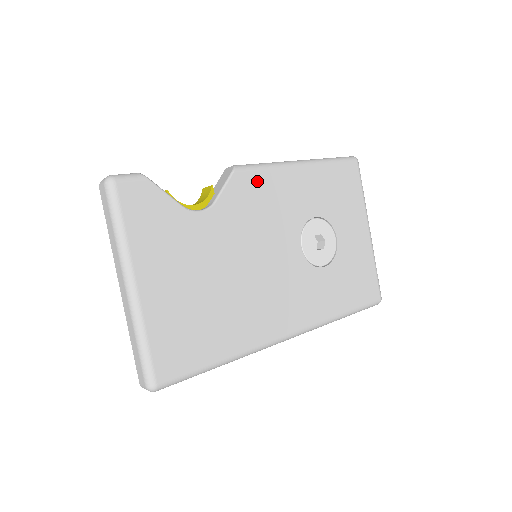
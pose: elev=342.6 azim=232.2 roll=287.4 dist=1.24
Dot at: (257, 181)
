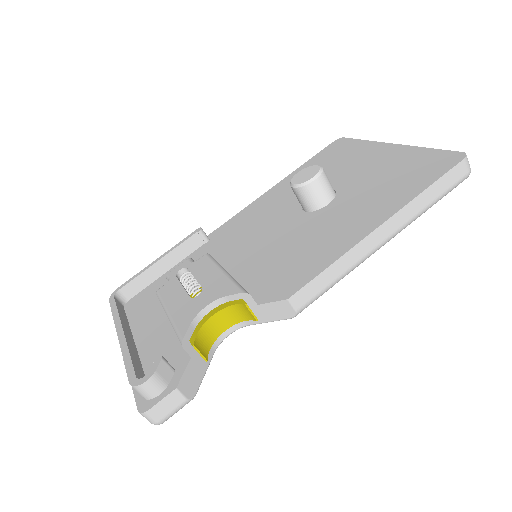
Dot at: occluded
